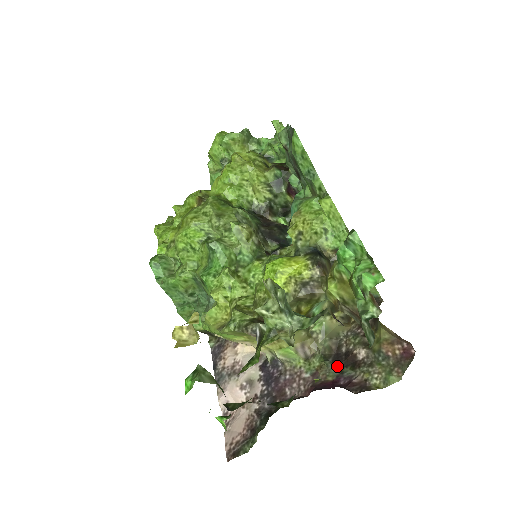
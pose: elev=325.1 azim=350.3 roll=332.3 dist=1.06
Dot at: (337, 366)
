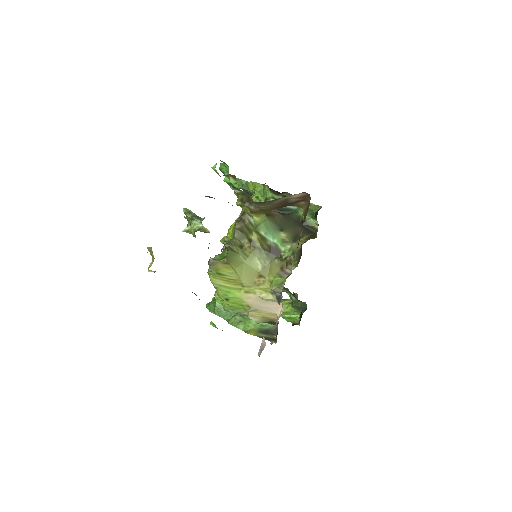
Dot at: occluded
